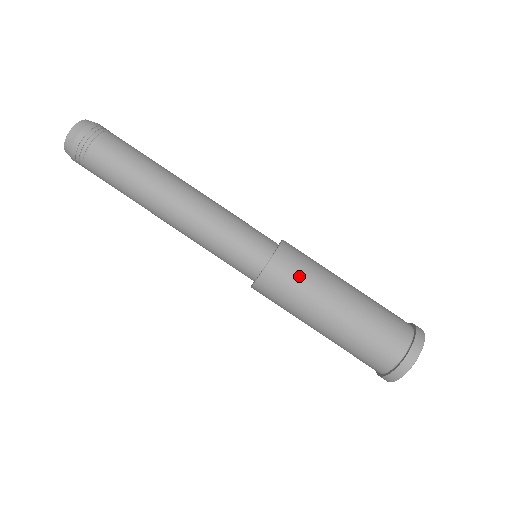
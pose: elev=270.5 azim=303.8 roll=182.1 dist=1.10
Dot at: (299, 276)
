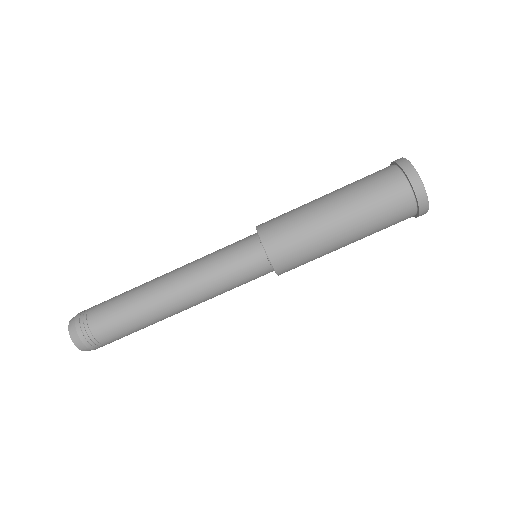
Dot at: (300, 253)
